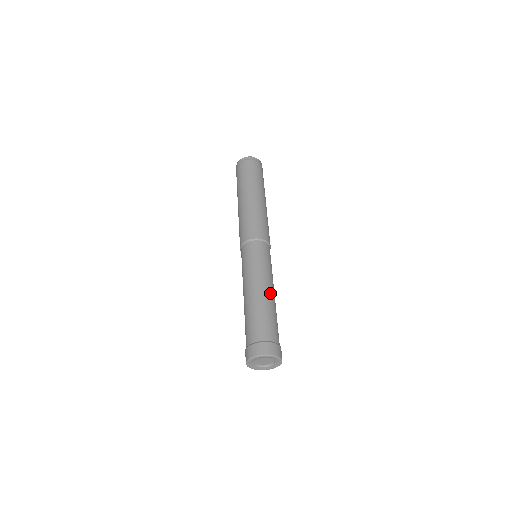
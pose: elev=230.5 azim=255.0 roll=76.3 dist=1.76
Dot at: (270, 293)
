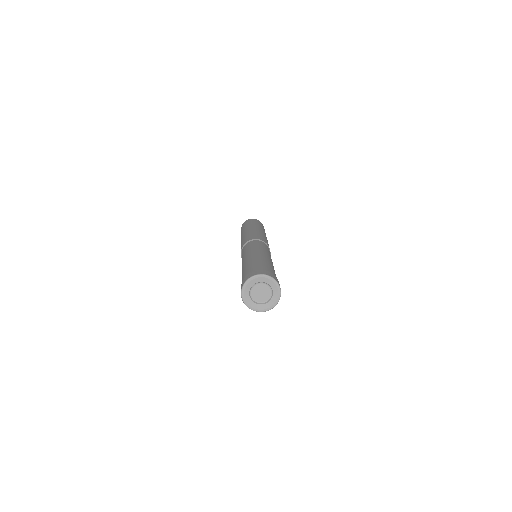
Dot at: (270, 260)
